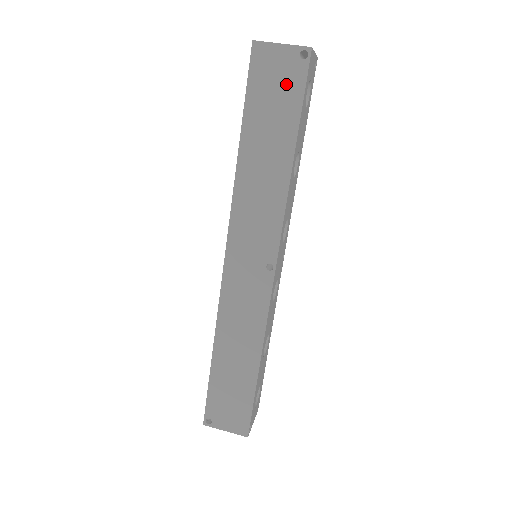
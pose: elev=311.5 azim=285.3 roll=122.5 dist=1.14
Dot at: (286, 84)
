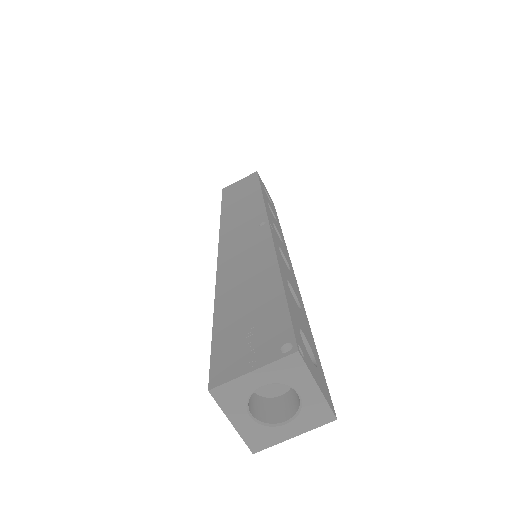
Dot at: occluded
